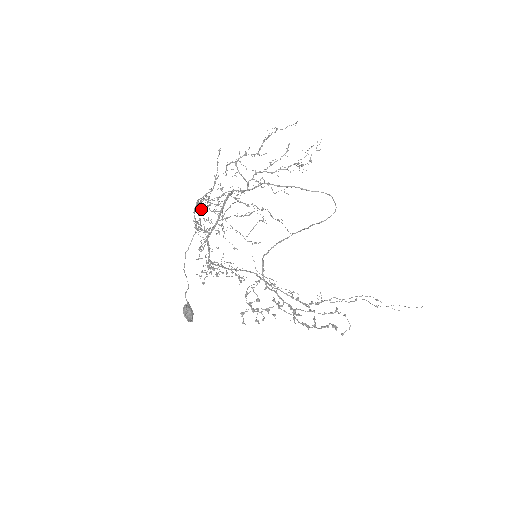
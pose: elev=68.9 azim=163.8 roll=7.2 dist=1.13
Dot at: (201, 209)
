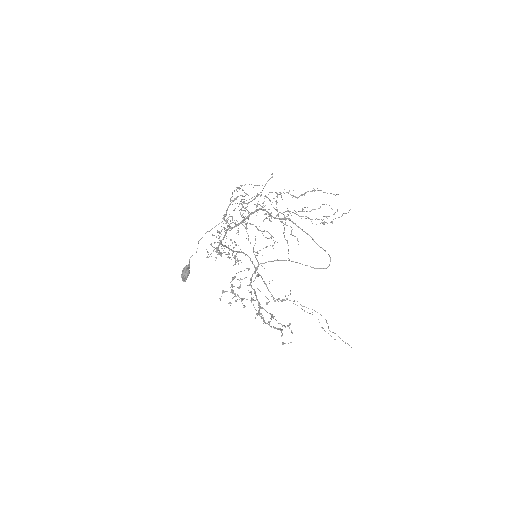
Dot at: occluded
